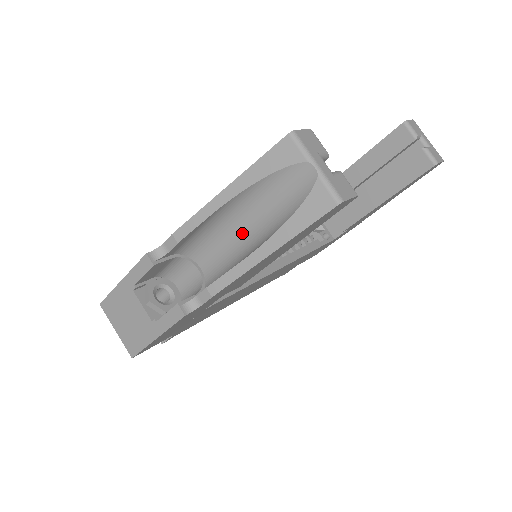
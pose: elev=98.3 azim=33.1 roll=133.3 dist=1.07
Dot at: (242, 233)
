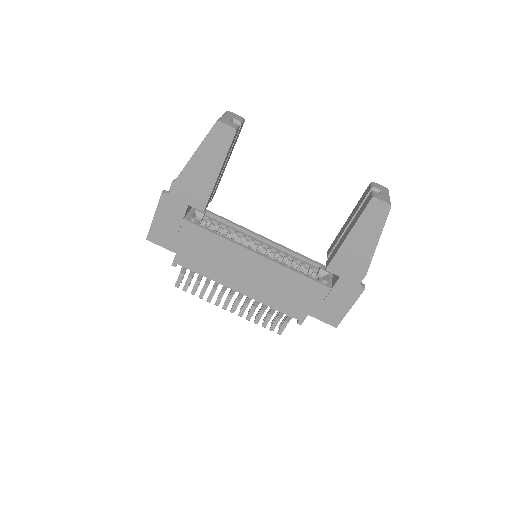
Dot at: occluded
